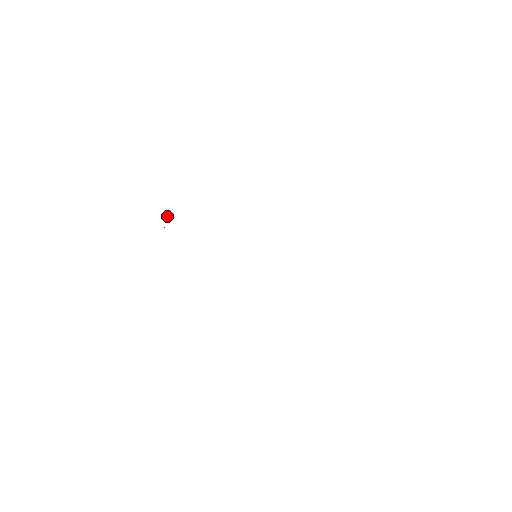
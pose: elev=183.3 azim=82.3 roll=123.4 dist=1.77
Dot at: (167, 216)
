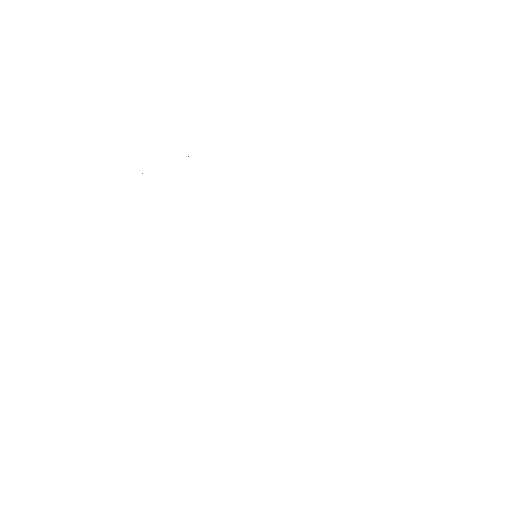
Dot at: occluded
